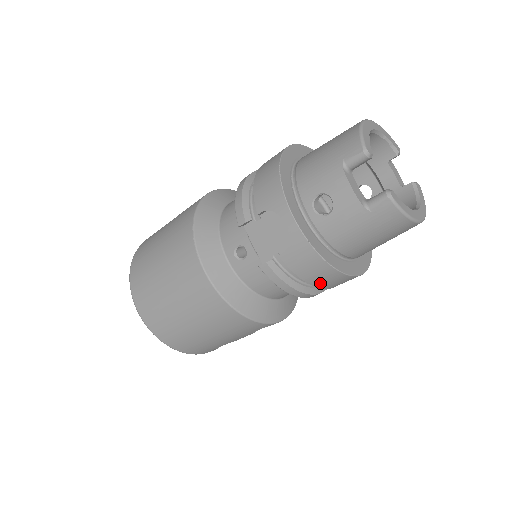
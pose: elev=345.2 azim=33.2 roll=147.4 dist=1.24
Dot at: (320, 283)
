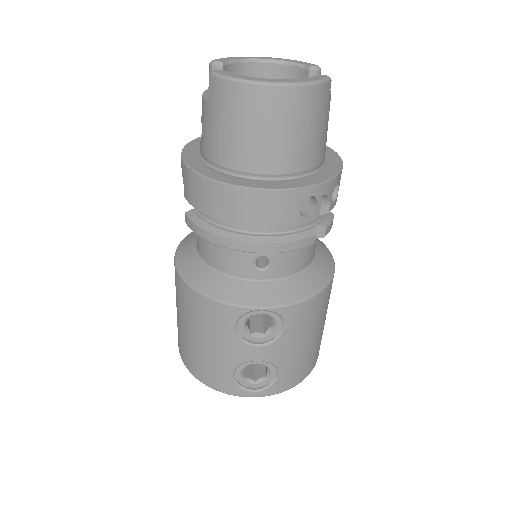
Dot at: (219, 211)
